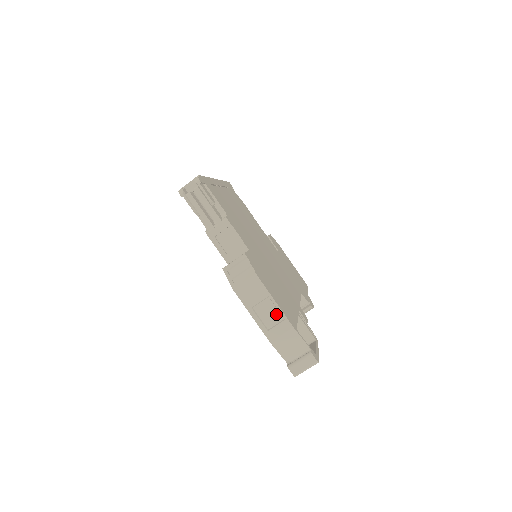
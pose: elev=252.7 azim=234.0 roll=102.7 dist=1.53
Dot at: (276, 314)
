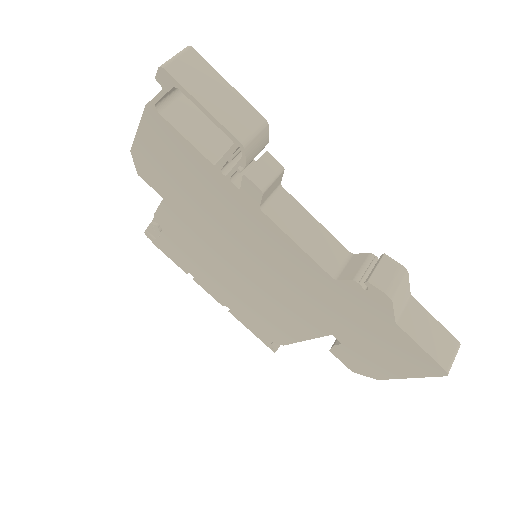
Dot at: occluded
